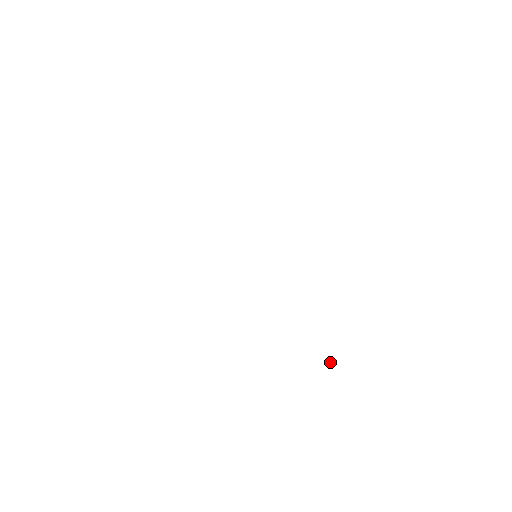
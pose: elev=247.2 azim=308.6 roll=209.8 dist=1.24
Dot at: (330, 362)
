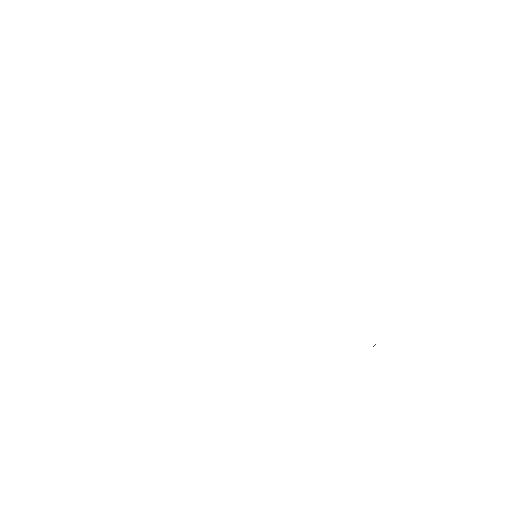
Dot at: occluded
